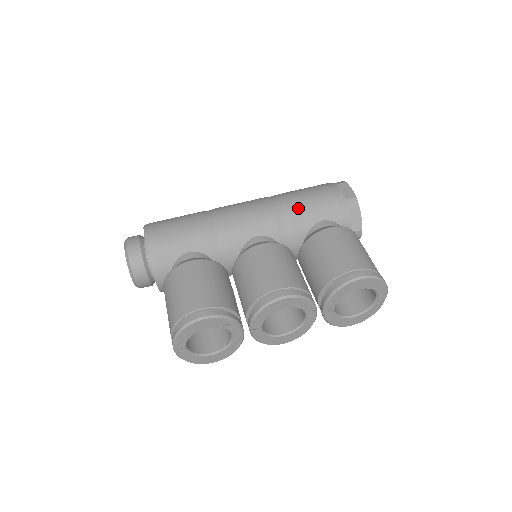
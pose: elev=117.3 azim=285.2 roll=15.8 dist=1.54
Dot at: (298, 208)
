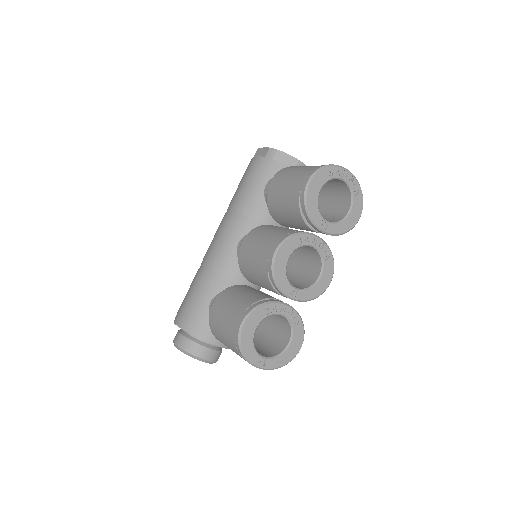
Dot at: (243, 198)
